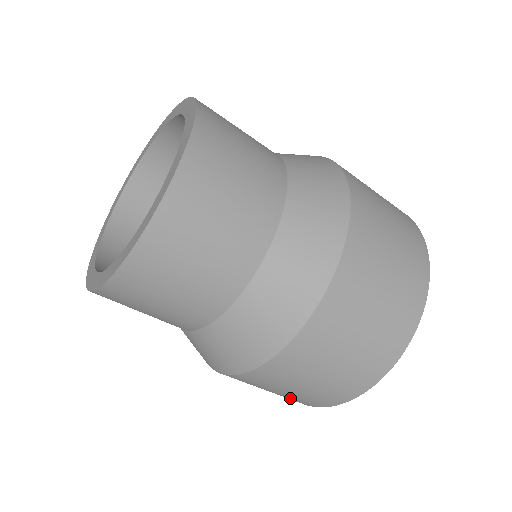
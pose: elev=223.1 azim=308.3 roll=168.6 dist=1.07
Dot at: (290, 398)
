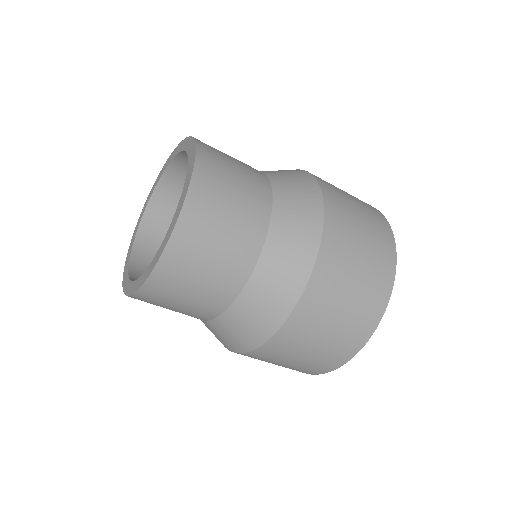
Dot at: occluded
